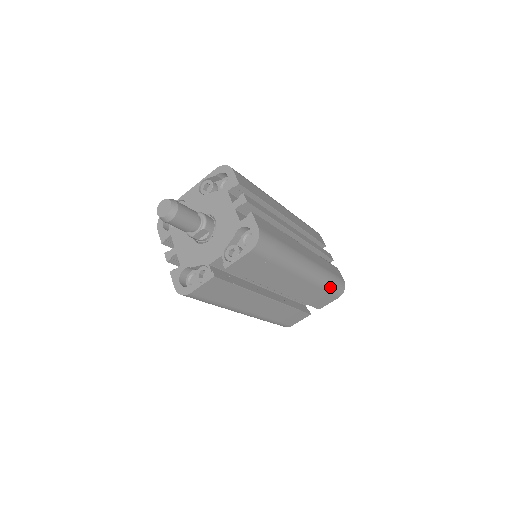
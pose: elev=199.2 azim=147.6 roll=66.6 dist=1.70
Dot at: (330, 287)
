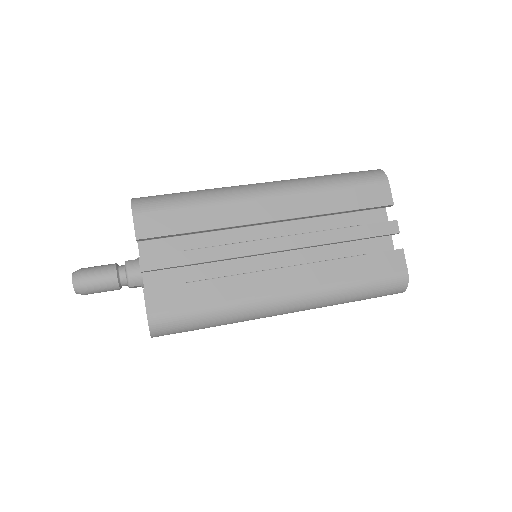
Dot at: (362, 298)
